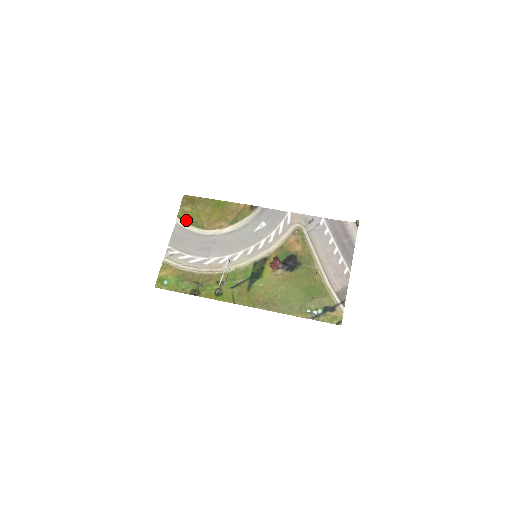
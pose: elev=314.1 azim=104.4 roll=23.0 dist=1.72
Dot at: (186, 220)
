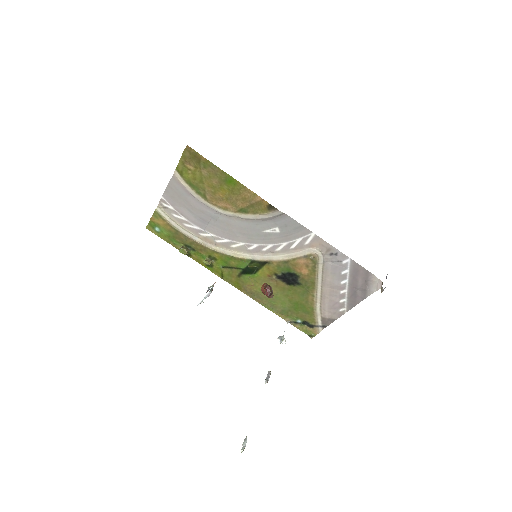
Dot at: (186, 179)
